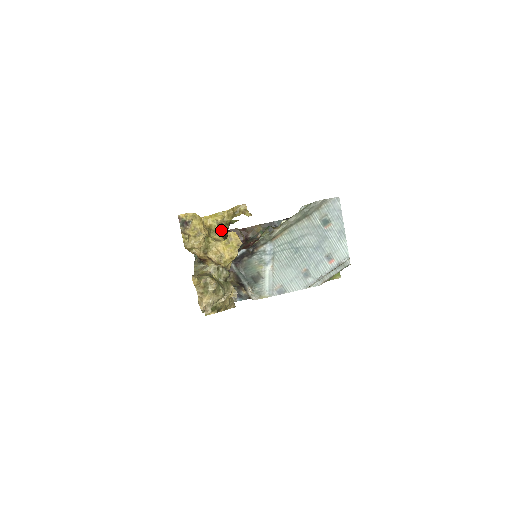
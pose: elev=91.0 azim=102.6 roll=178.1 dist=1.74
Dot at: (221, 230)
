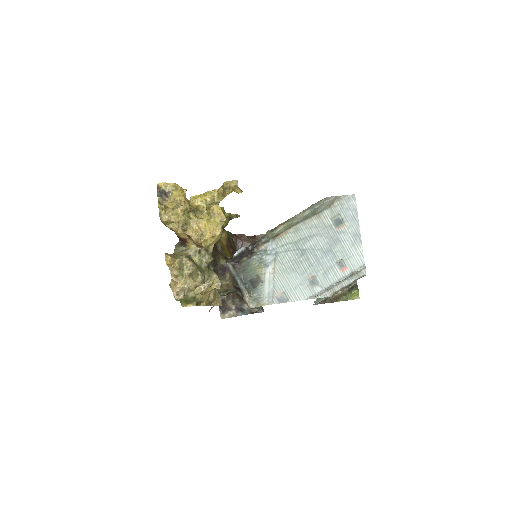
Dot at: occluded
